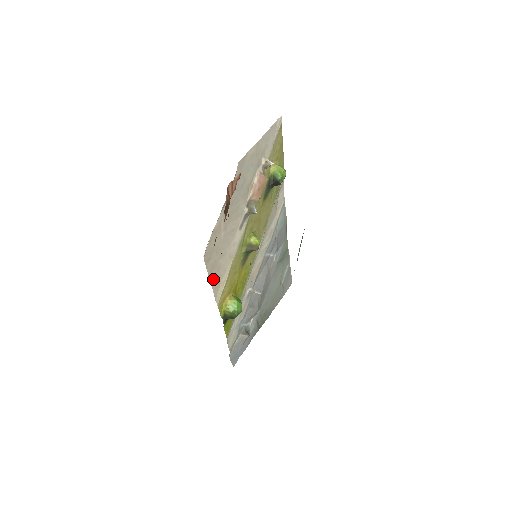
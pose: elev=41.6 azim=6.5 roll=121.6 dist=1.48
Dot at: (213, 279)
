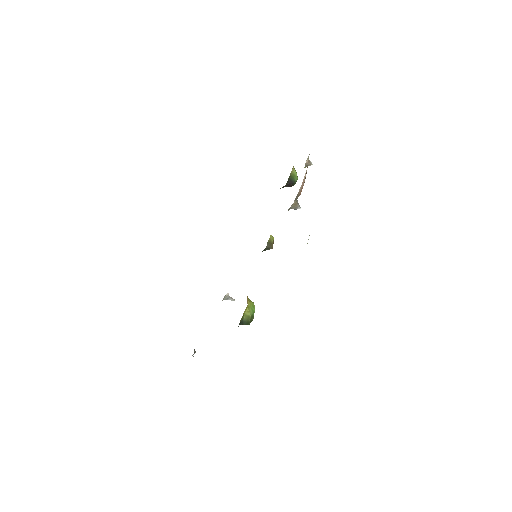
Dot at: occluded
